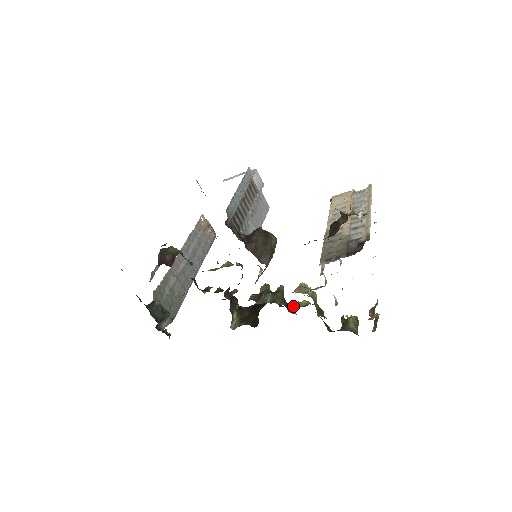
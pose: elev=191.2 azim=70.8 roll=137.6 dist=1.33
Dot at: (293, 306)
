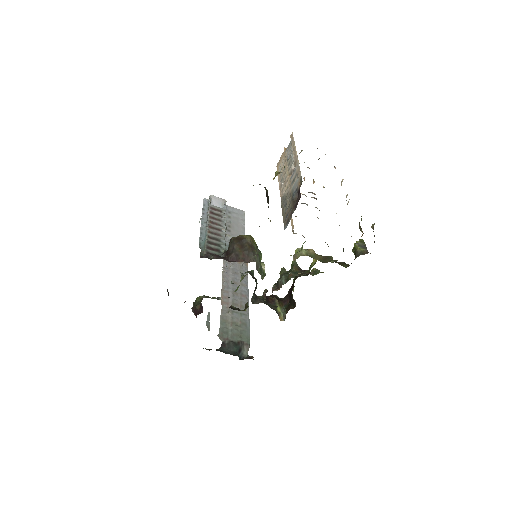
Dot at: (309, 270)
